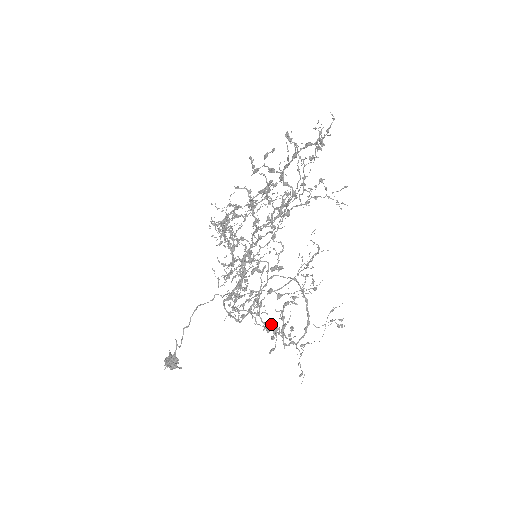
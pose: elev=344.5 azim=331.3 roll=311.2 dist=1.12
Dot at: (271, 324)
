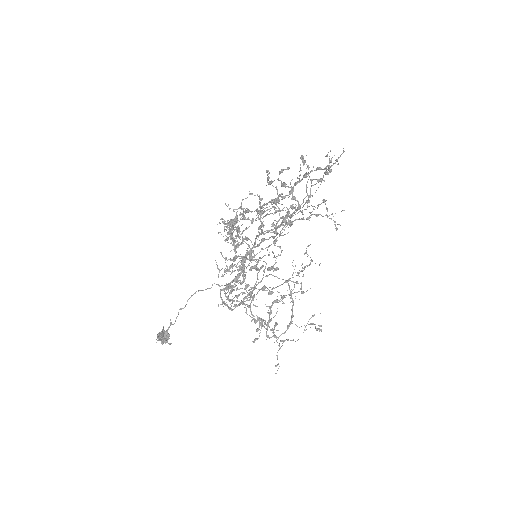
Dot at: occluded
